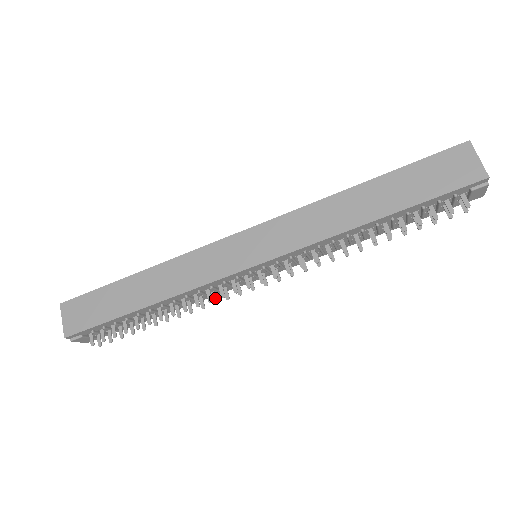
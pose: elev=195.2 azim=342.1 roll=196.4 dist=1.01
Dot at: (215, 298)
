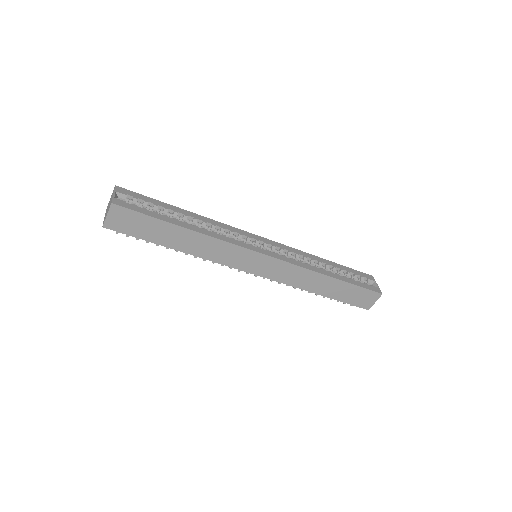
Dot at: occluded
